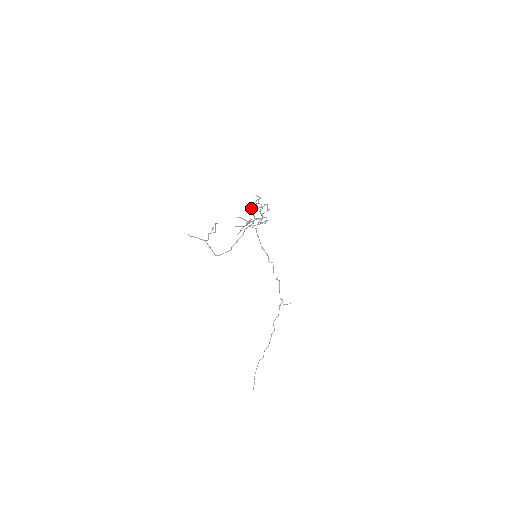
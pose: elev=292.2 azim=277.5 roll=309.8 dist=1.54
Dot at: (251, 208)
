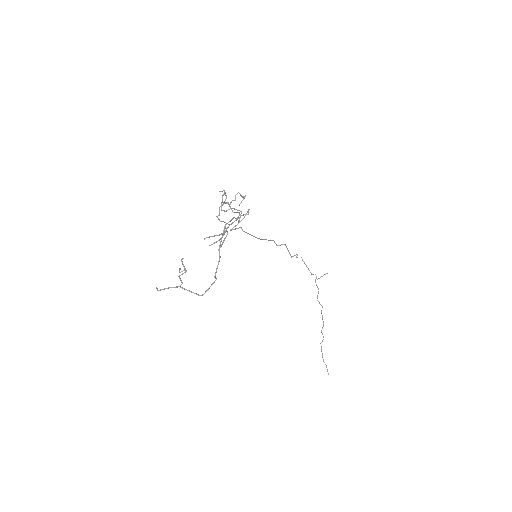
Dot at: occluded
